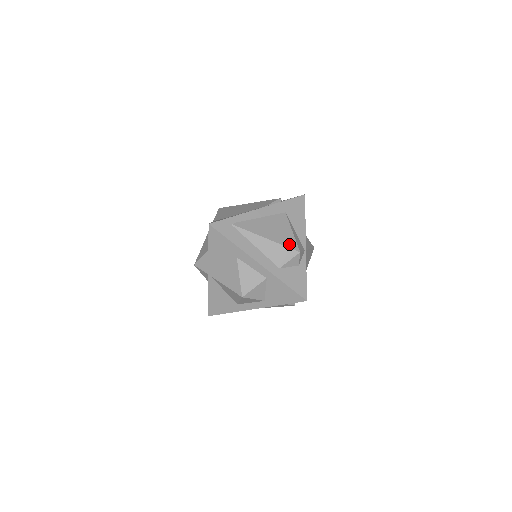
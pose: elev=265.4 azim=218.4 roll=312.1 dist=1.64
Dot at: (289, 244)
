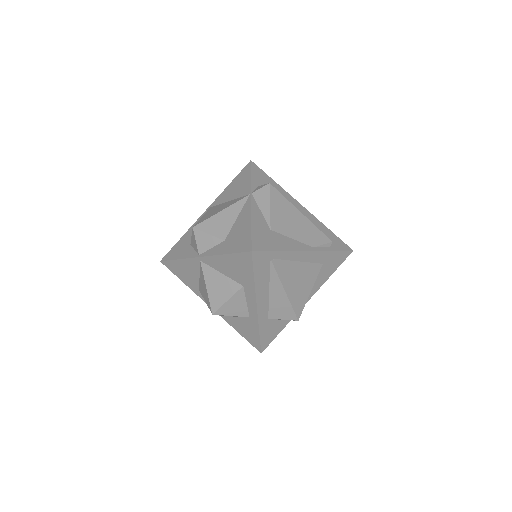
Dot at: (298, 307)
